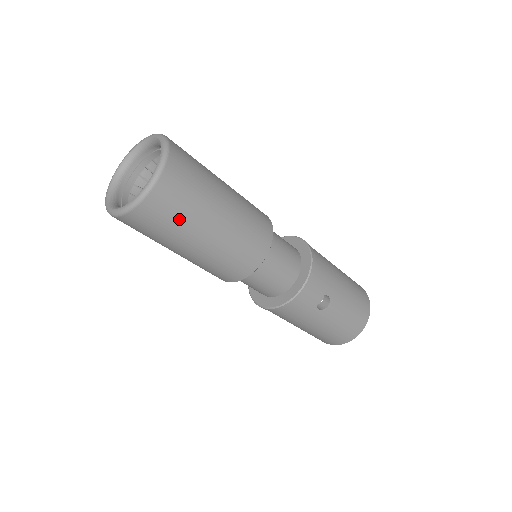
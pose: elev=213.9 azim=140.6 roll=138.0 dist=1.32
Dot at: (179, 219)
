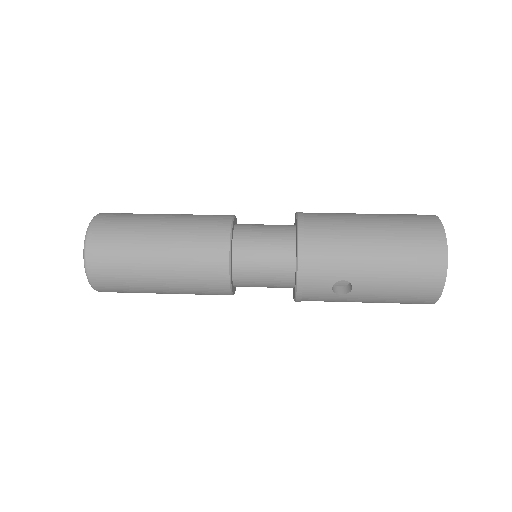
Dot at: (128, 286)
